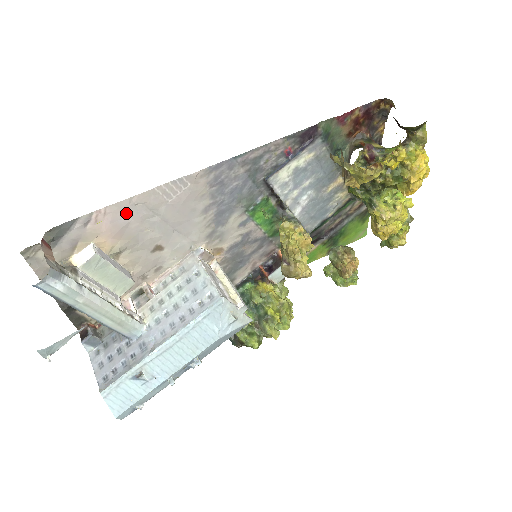
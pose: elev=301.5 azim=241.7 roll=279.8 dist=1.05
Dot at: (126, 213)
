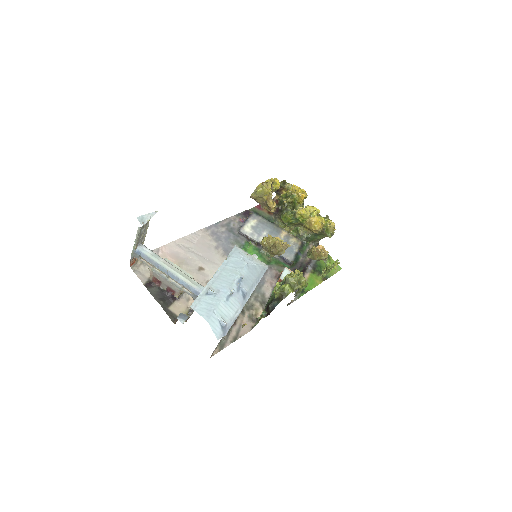
Dot at: (175, 249)
